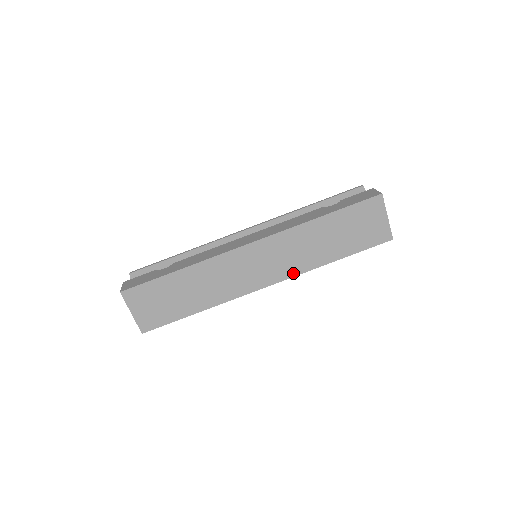
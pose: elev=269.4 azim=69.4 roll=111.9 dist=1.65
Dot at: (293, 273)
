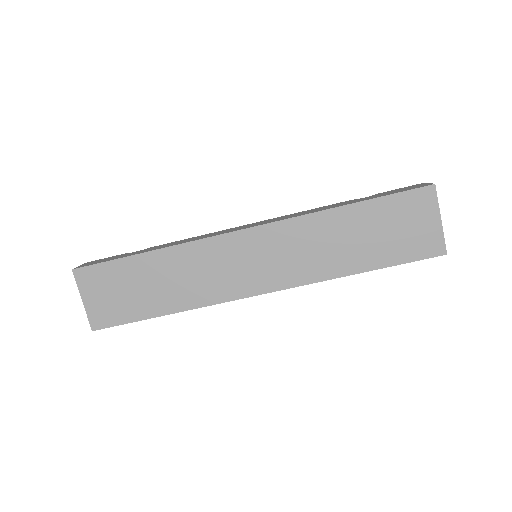
Dot at: (298, 281)
